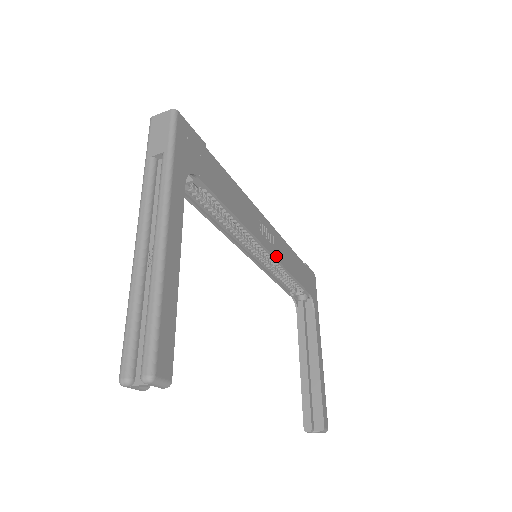
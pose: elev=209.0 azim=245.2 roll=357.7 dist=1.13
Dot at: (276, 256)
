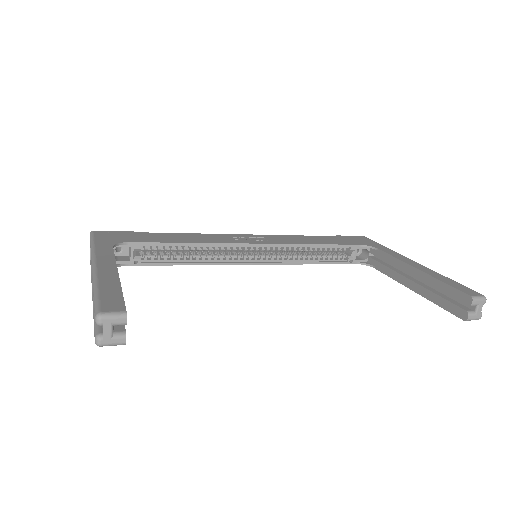
Dot at: (275, 243)
